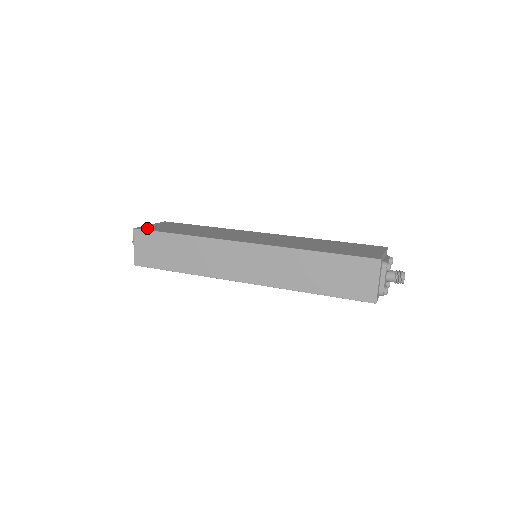
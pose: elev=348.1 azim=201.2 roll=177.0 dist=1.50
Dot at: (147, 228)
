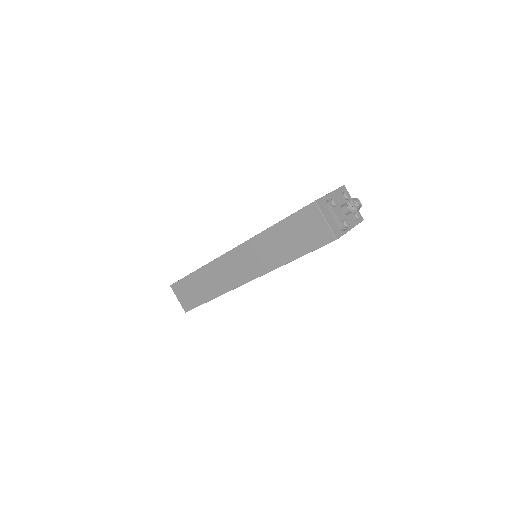
Dot at: occluded
